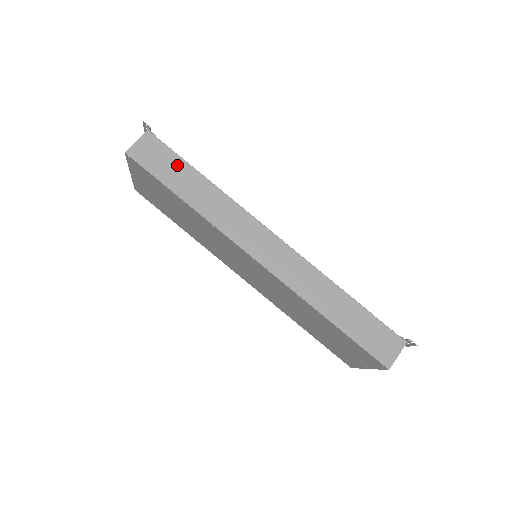
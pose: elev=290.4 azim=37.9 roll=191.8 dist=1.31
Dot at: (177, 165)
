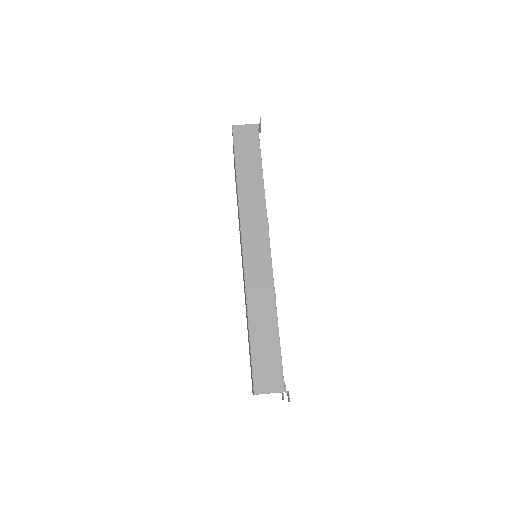
Dot at: (254, 155)
